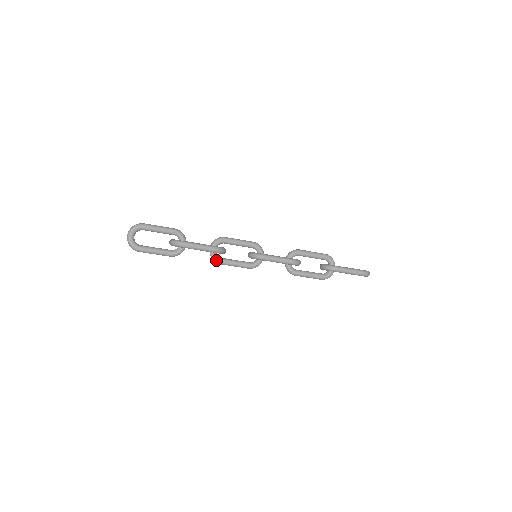
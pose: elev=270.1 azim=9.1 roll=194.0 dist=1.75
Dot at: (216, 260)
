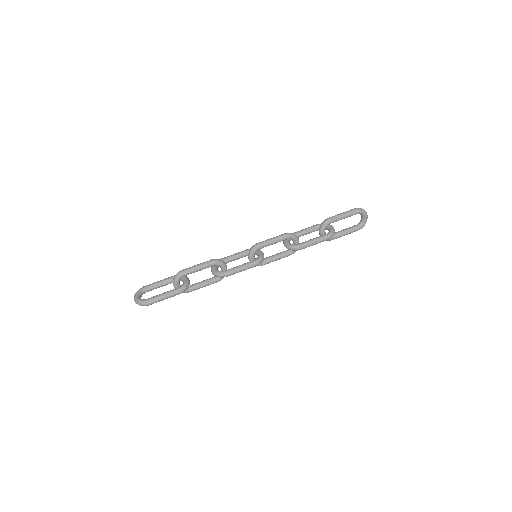
Dot at: (221, 273)
